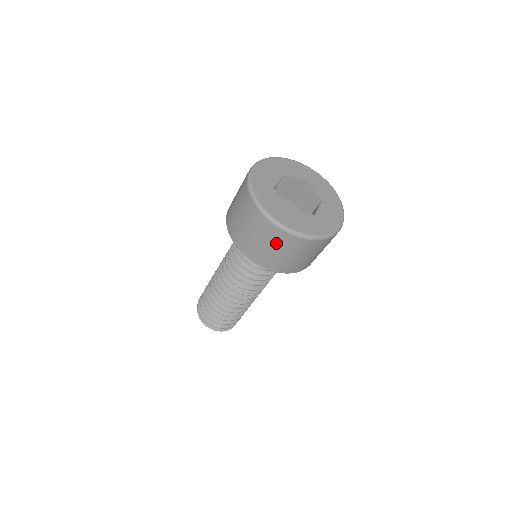
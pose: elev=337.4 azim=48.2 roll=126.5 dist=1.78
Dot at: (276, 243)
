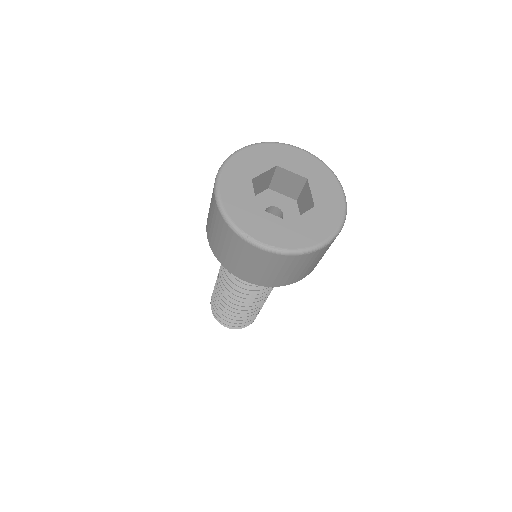
Dot at: (231, 245)
